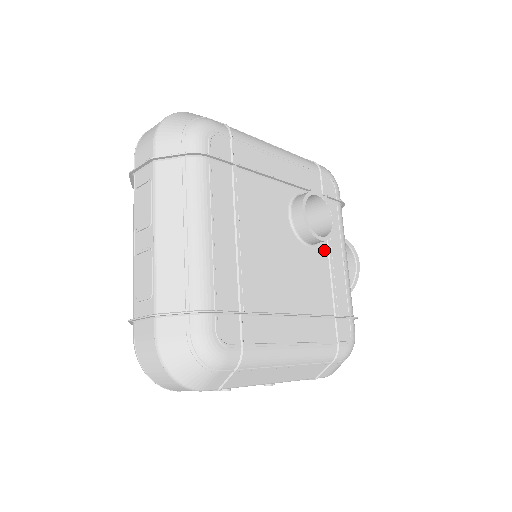
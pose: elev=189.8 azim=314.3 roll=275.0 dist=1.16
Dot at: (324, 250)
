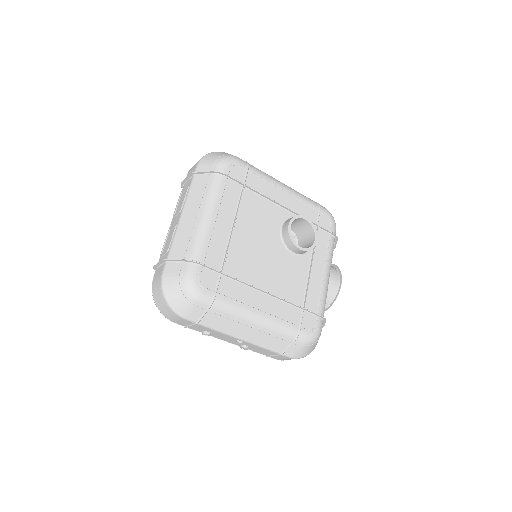
Dot at: (306, 261)
